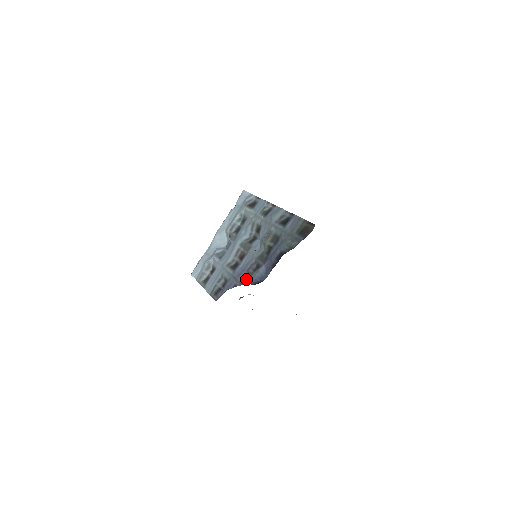
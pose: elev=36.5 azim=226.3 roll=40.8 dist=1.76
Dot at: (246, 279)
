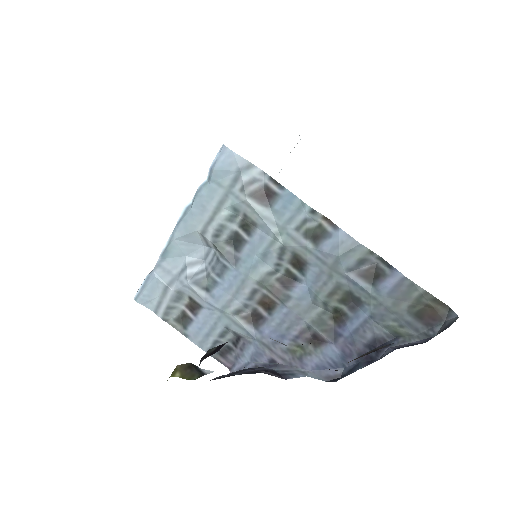
Dot at: (298, 358)
